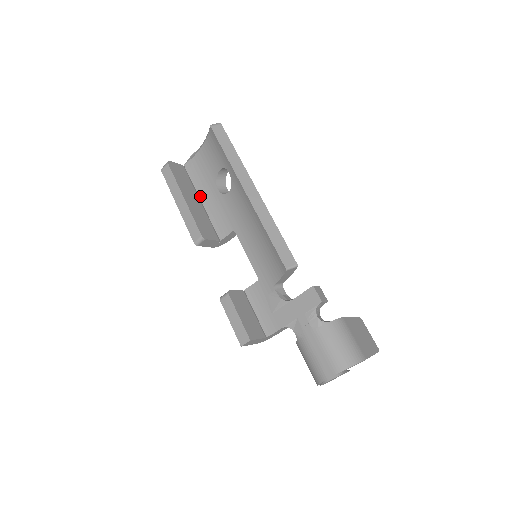
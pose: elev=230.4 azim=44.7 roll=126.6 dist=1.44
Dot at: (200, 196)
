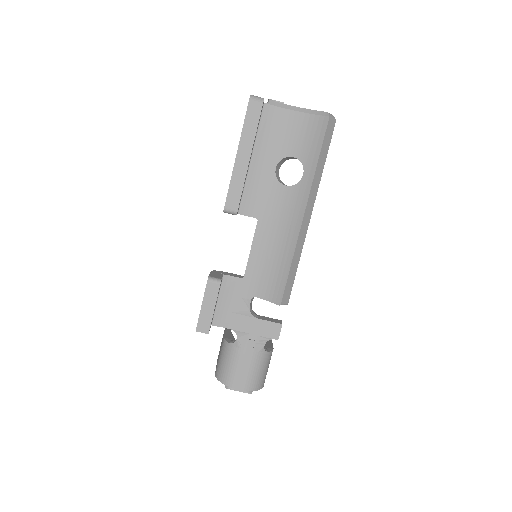
Dot at: (254, 153)
